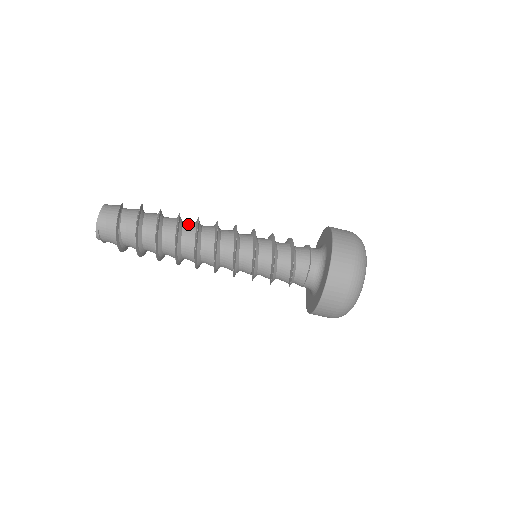
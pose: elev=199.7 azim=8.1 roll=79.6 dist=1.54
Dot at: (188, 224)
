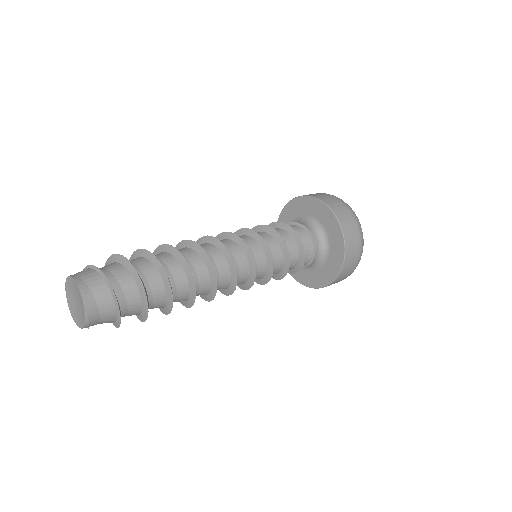
Dot at: (192, 260)
